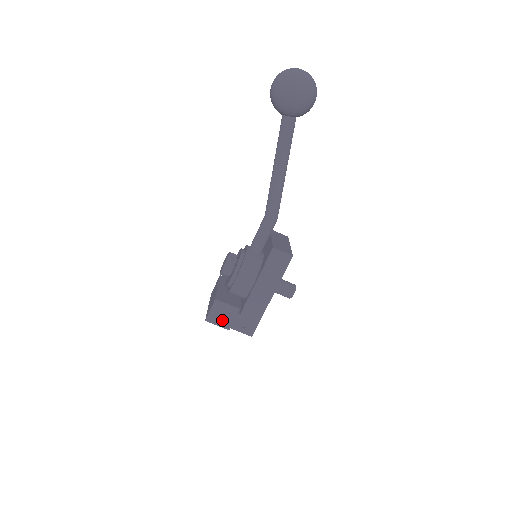
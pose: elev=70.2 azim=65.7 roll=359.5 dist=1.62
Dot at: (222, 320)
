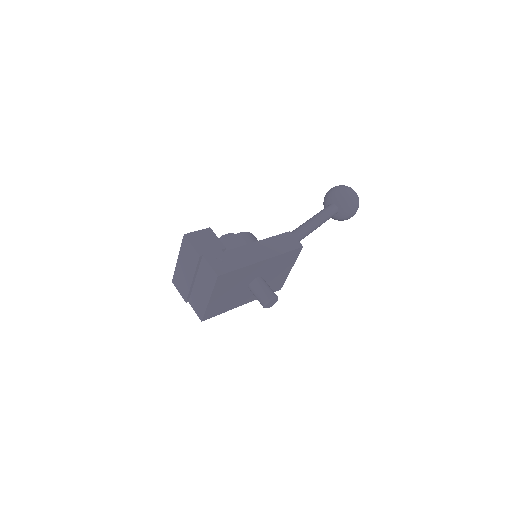
Dot at: (201, 244)
